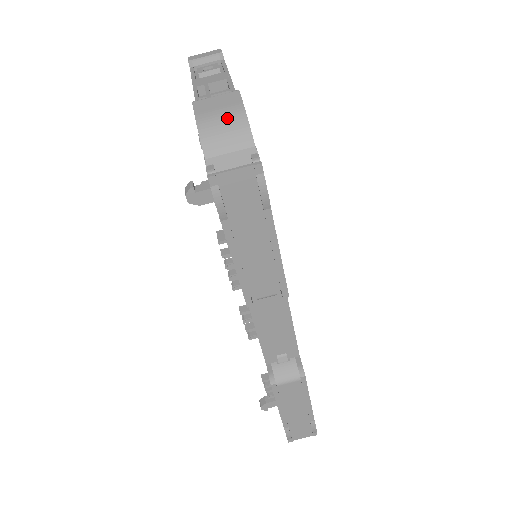
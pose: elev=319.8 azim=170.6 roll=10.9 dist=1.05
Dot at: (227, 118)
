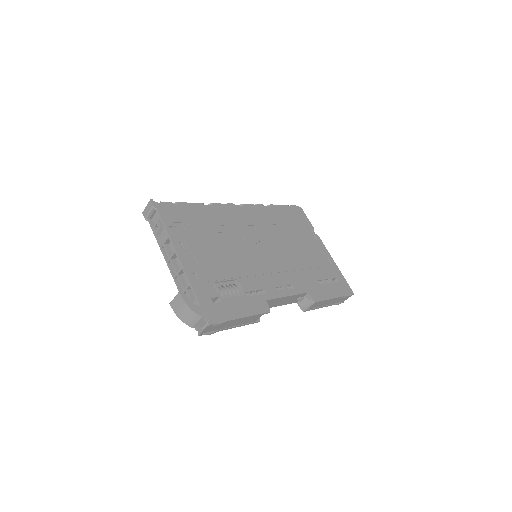
Dot at: (185, 312)
